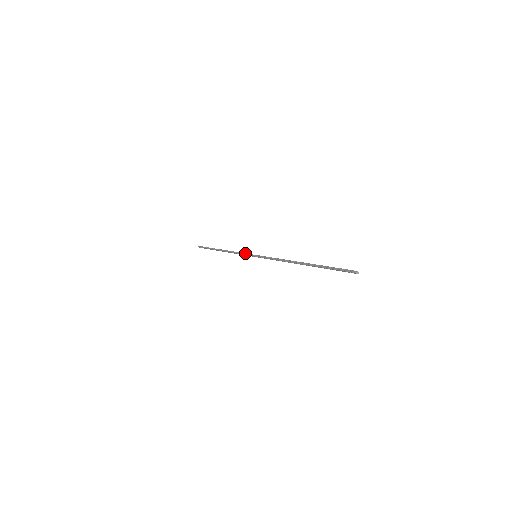
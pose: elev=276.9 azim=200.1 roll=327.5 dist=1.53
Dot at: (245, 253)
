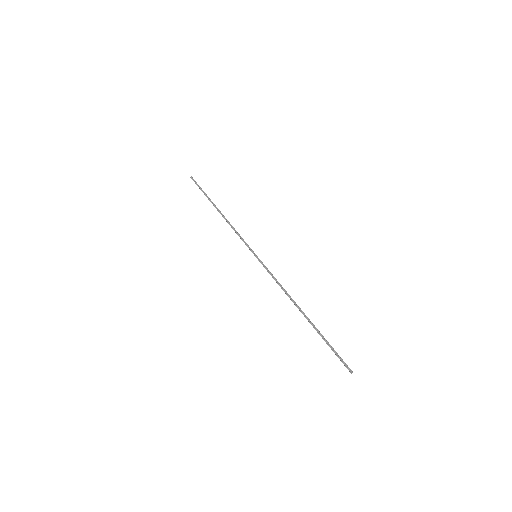
Dot at: (245, 242)
